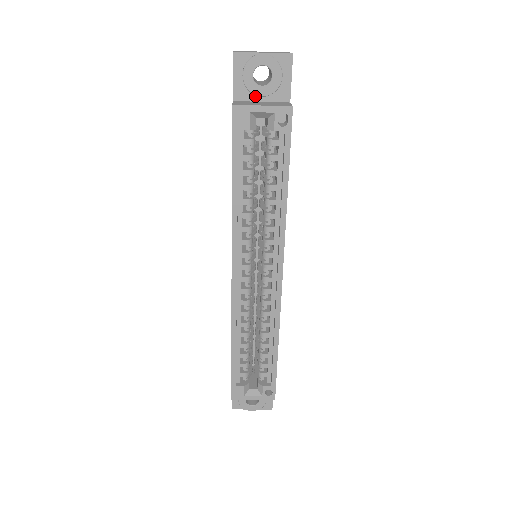
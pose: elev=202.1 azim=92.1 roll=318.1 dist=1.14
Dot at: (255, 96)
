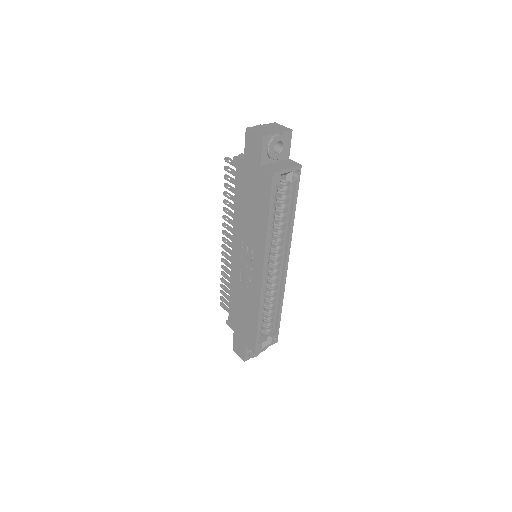
Dot at: (272, 160)
